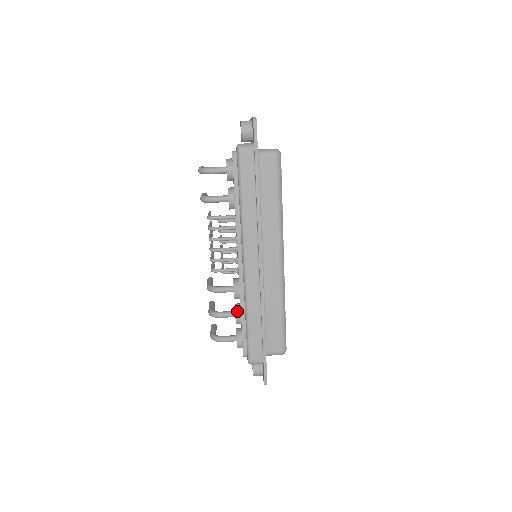
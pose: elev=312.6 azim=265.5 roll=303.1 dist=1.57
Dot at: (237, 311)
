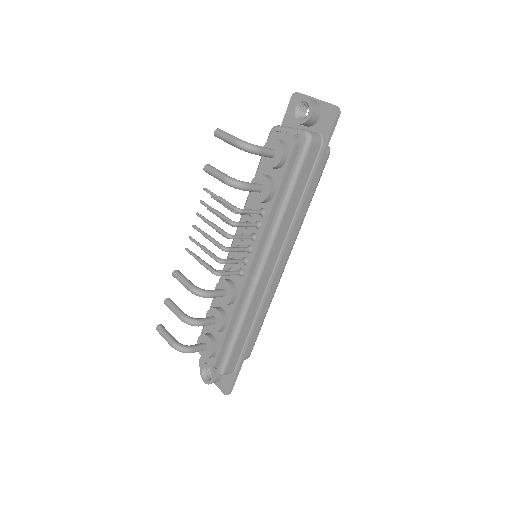
Dot at: (224, 319)
